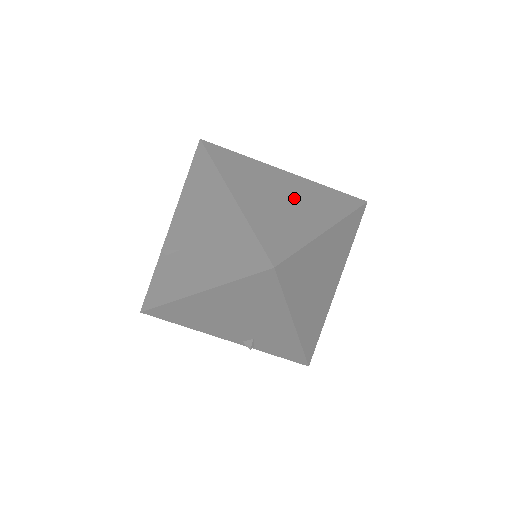
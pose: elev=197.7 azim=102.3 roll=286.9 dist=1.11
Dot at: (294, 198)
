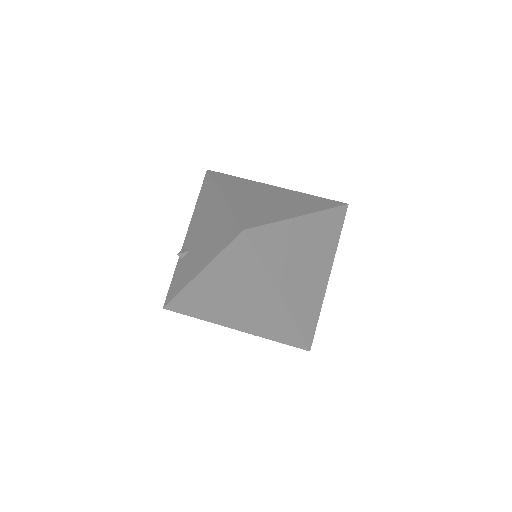
Dot at: (277, 199)
